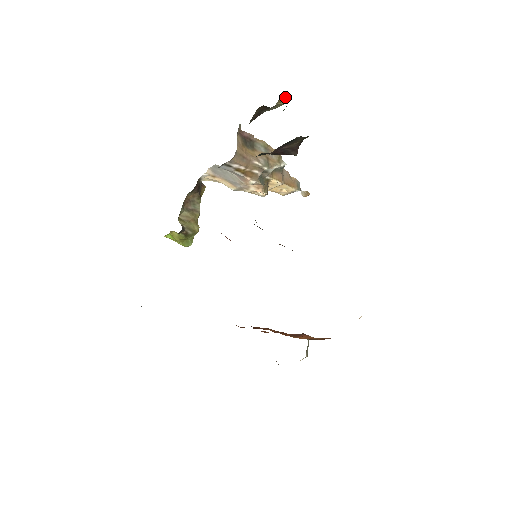
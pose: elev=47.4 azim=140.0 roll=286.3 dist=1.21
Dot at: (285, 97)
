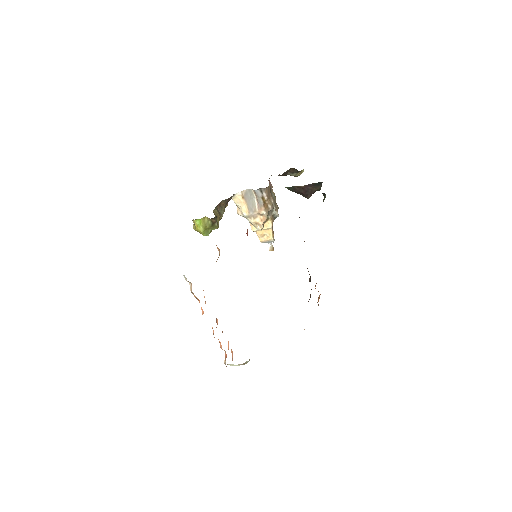
Dot at: occluded
